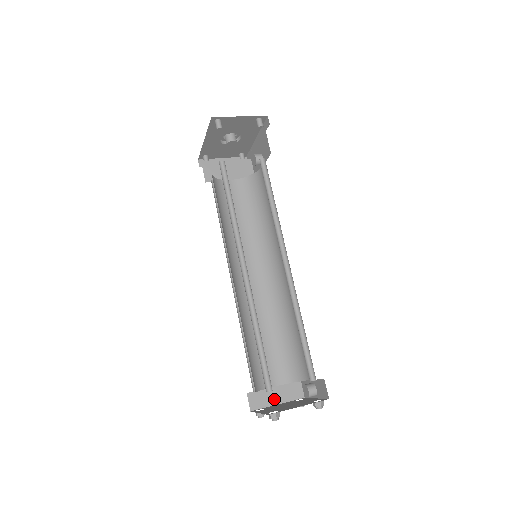
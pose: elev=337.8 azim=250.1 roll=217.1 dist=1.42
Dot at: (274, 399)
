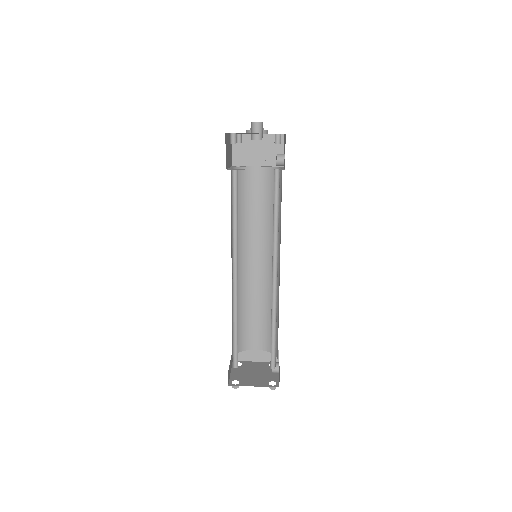
Dot at: (253, 357)
